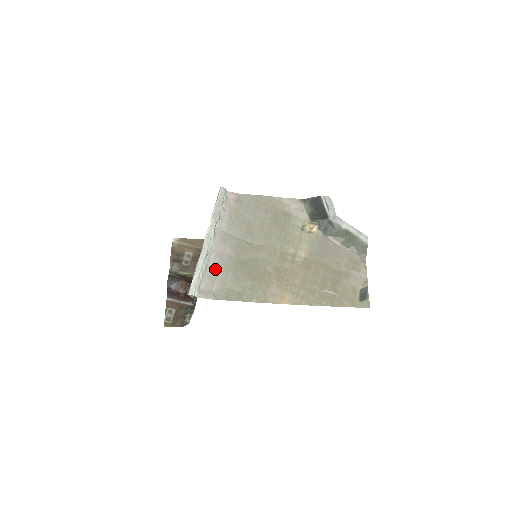
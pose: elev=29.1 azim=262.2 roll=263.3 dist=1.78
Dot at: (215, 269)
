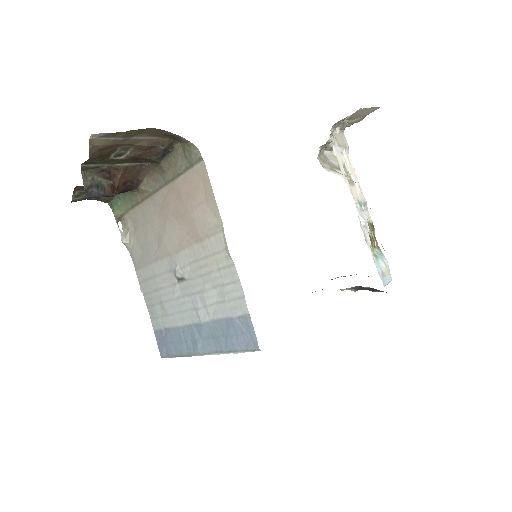
Dot at: occluded
